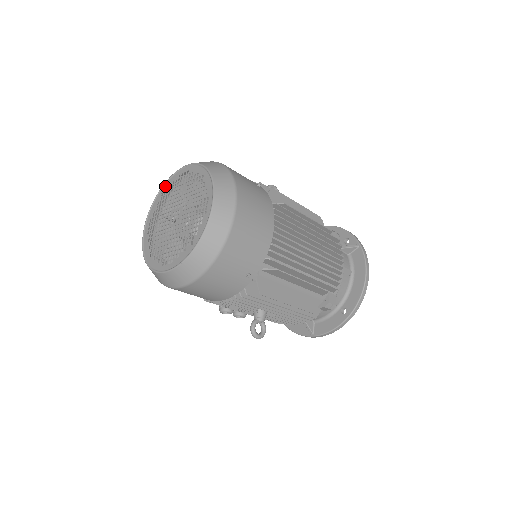
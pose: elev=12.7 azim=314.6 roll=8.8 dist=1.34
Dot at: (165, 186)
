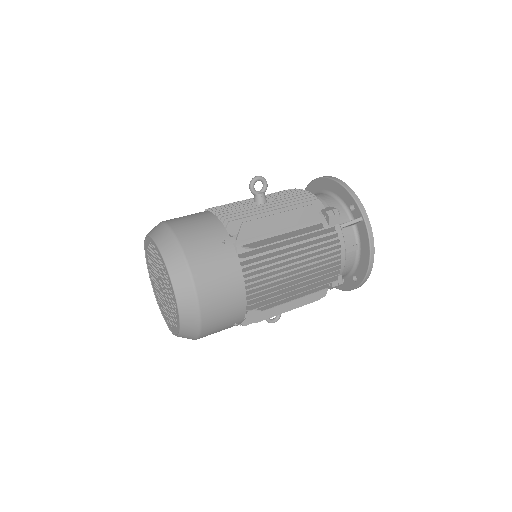
Dot at: (146, 242)
